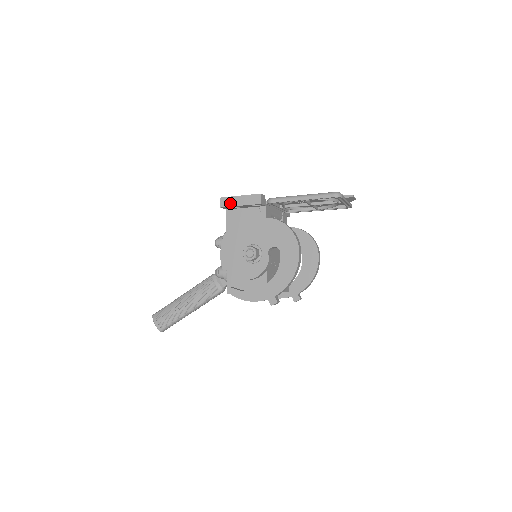
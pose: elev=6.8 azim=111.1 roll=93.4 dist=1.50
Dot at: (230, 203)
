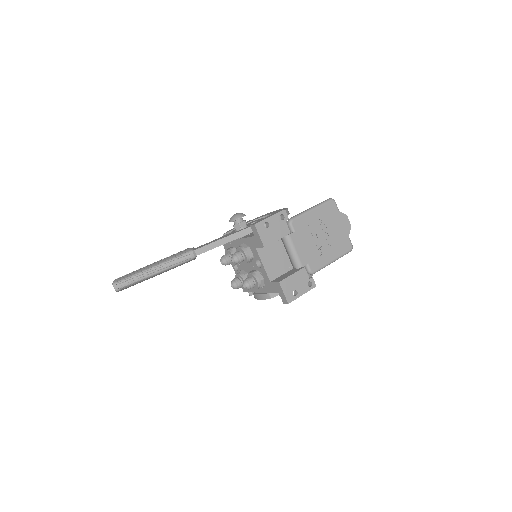
Dot at: occluded
